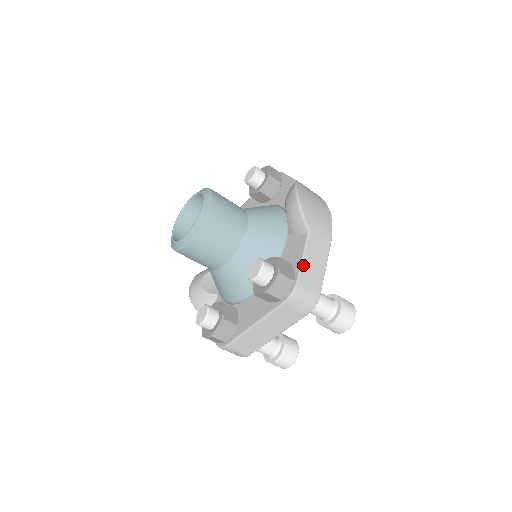
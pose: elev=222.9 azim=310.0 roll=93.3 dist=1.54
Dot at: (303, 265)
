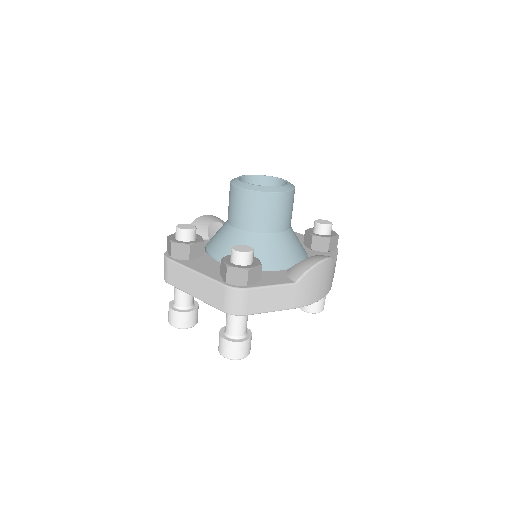
Dot at: (264, 288)
